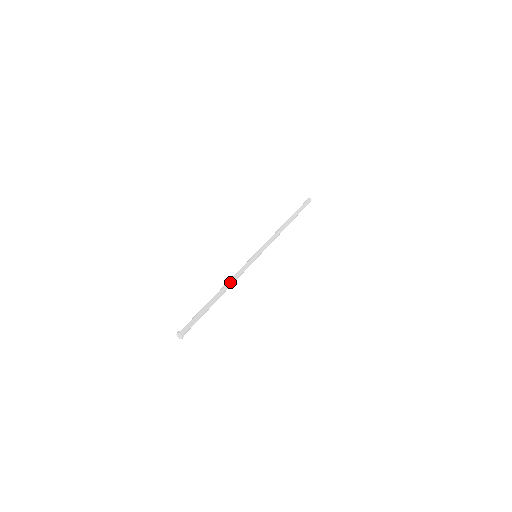
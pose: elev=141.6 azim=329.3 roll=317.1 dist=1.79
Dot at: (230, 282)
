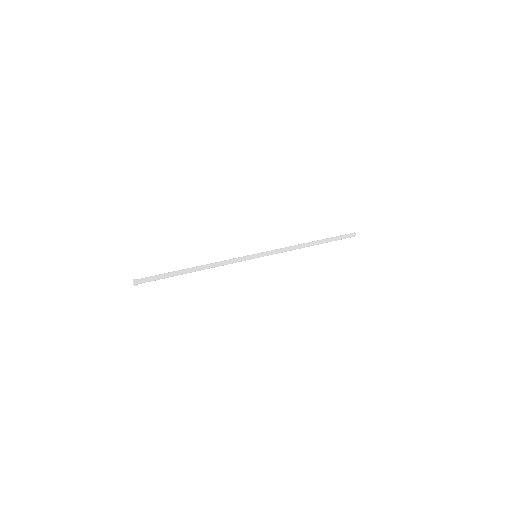
Dot at: (211, 263)
